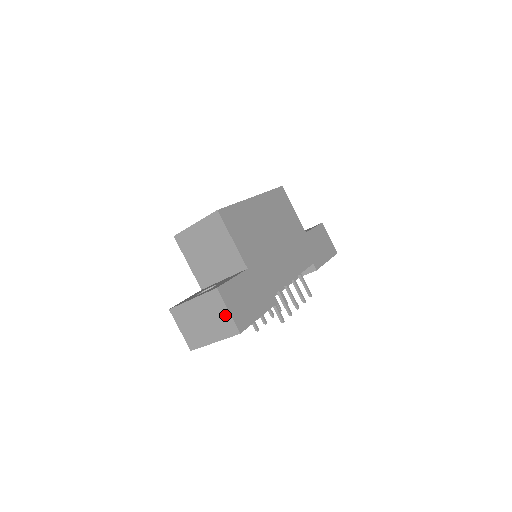
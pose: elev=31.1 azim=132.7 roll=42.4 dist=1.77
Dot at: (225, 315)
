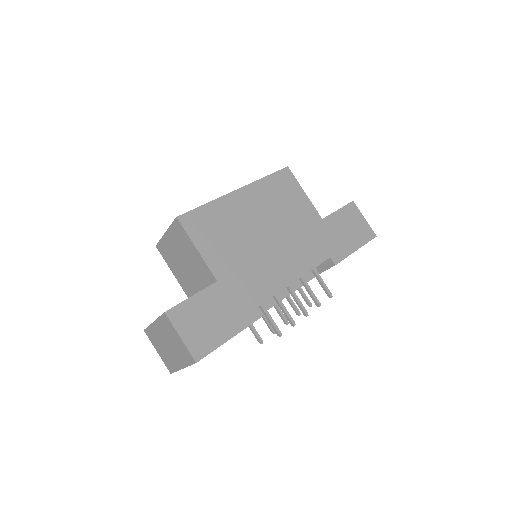
Dot at: (179, 342)
